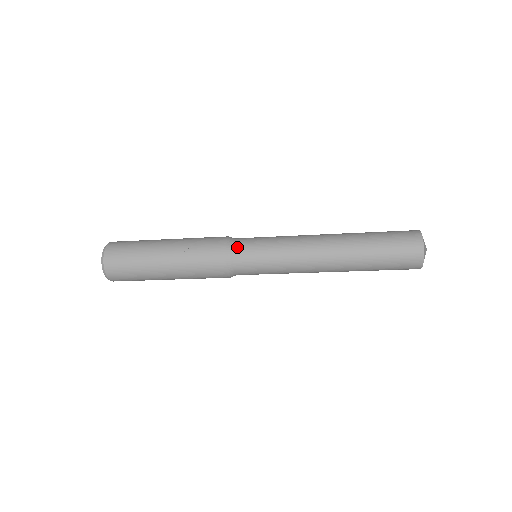
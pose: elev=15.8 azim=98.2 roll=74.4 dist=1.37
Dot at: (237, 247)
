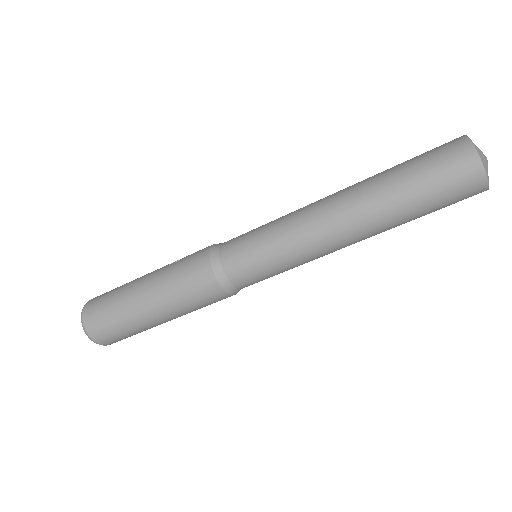
Dot at: (227, 241)
